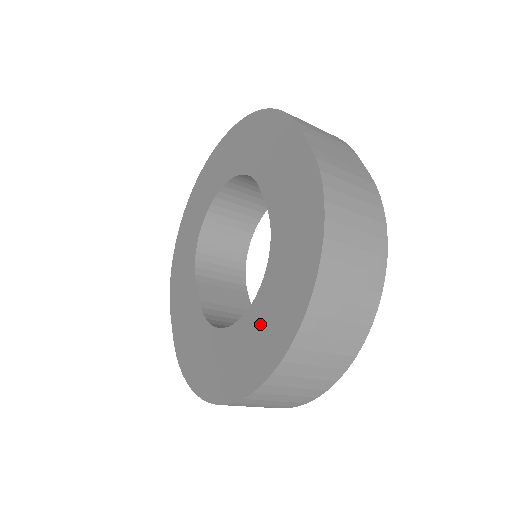
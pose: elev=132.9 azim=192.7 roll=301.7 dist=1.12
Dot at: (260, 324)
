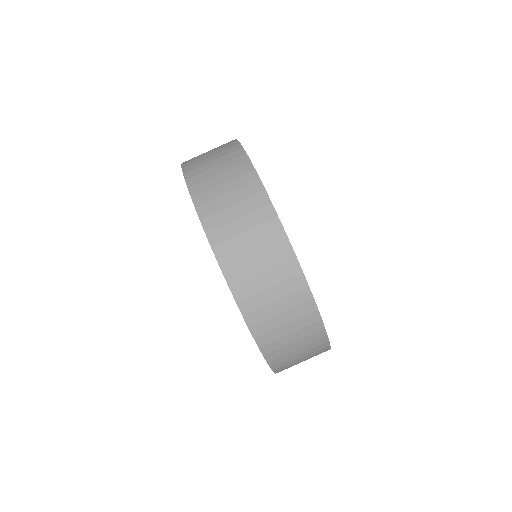
Dot at: occluded
